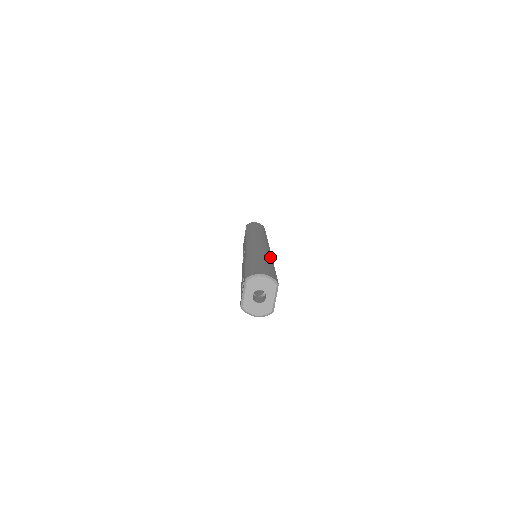
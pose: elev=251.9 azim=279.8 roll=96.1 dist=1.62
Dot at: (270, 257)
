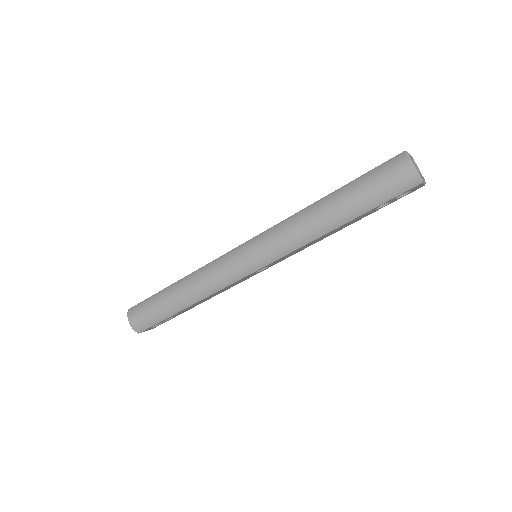
Dot at: occluded
